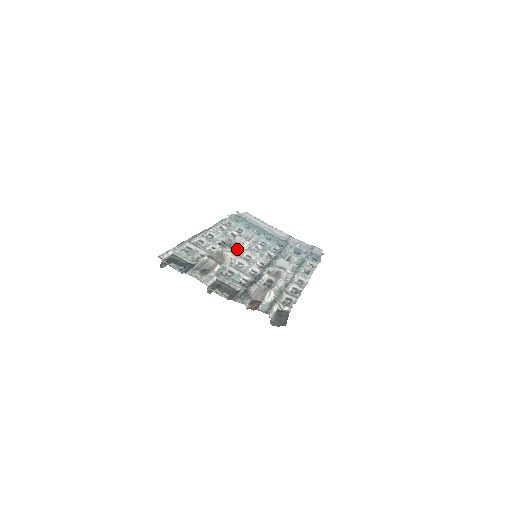
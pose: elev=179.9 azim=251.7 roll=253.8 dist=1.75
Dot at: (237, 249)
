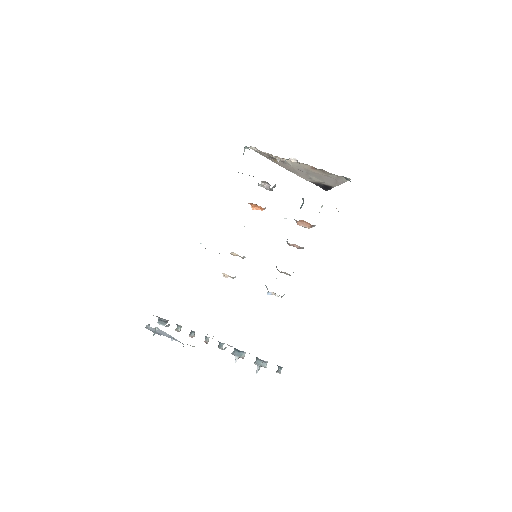
Dot at: occluded
